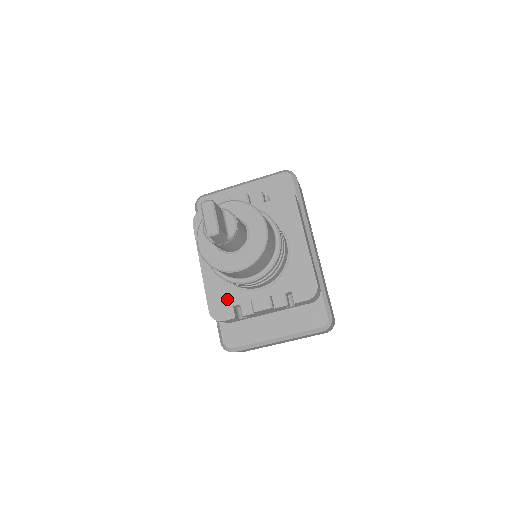
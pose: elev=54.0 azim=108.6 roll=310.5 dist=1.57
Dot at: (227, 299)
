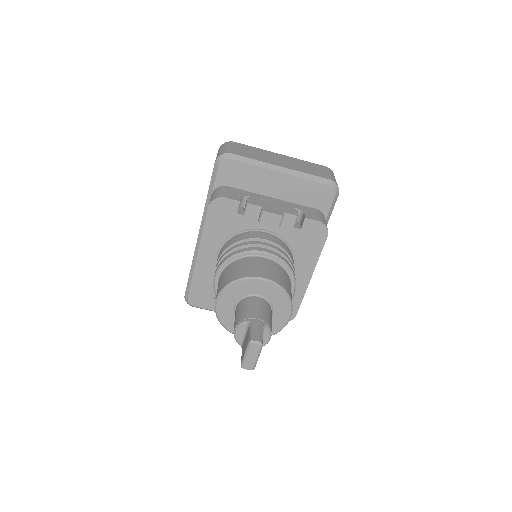
Dot at: (211, 289)
